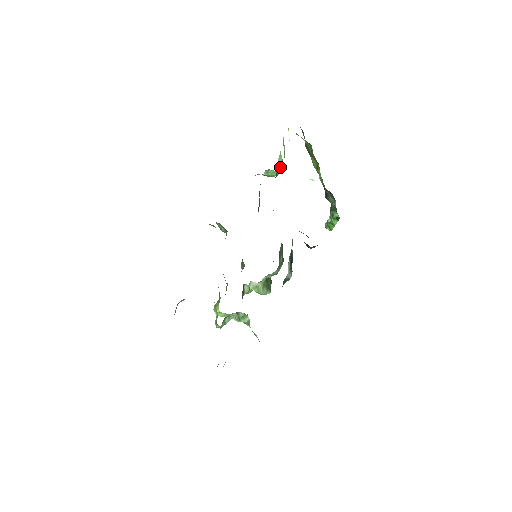
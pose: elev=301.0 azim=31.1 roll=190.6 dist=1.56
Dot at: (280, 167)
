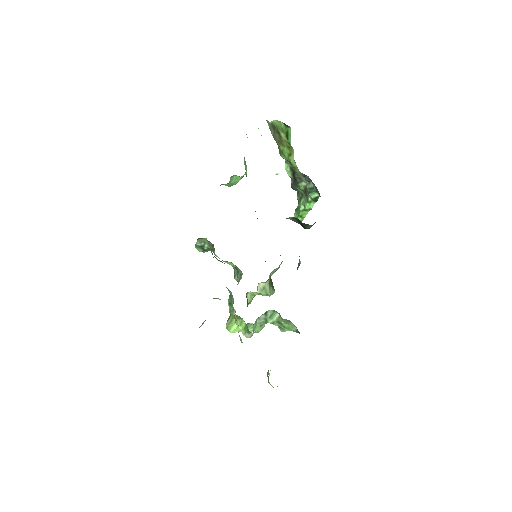
Dot at: (245, 169)
